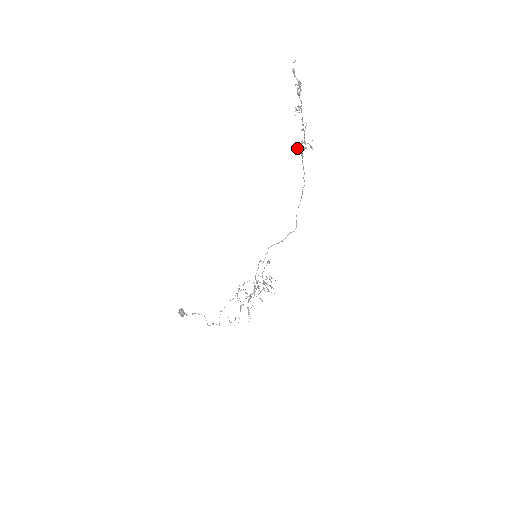
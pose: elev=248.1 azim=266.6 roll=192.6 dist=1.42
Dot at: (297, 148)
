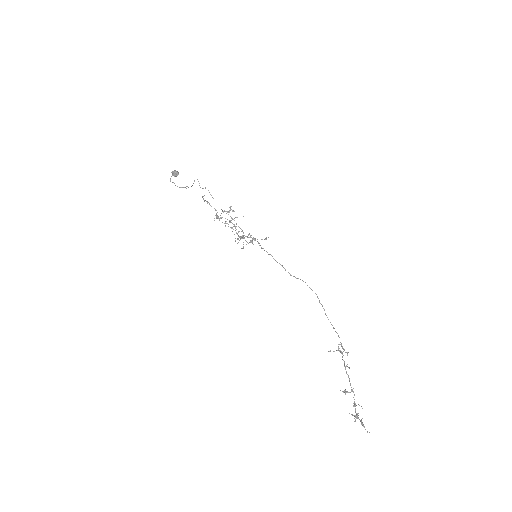
Dot at: occluded
